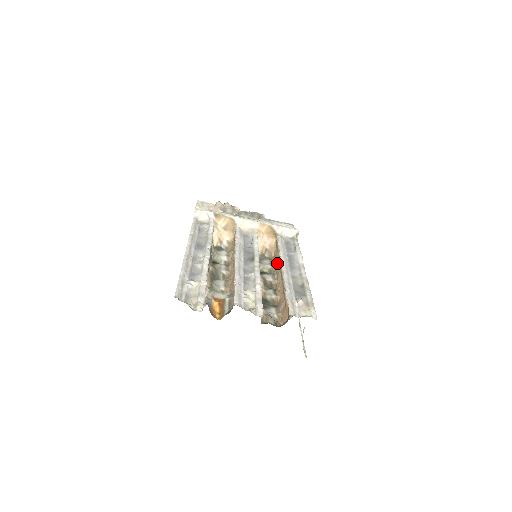
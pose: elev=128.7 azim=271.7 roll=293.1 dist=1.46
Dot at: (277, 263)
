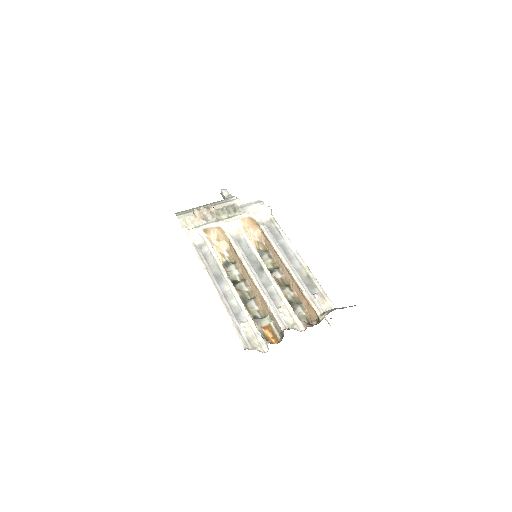
Dot at: (275, 256)
